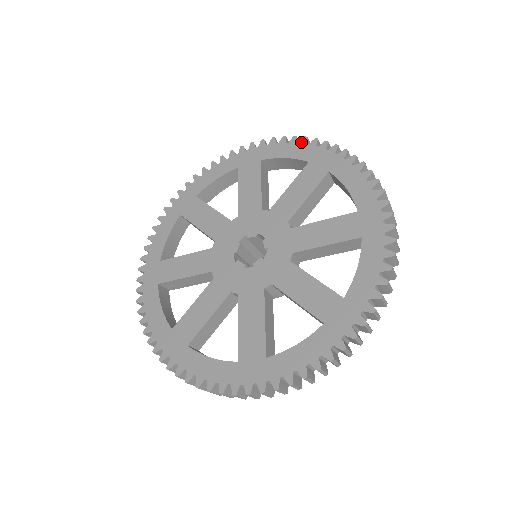
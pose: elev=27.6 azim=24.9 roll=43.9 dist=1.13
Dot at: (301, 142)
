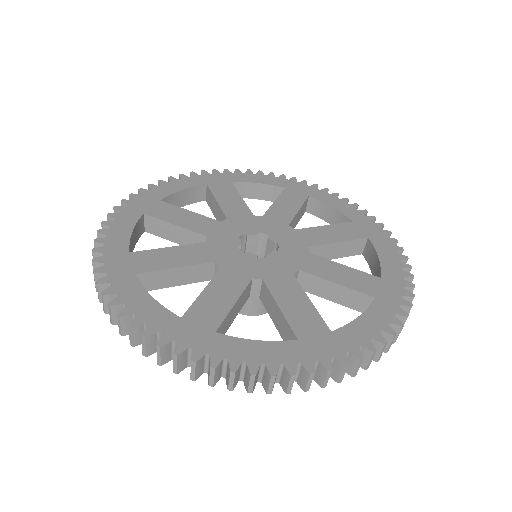
Dot at: (269, 175)
